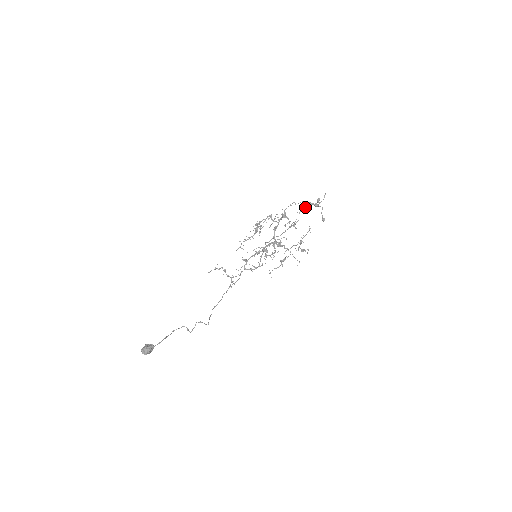
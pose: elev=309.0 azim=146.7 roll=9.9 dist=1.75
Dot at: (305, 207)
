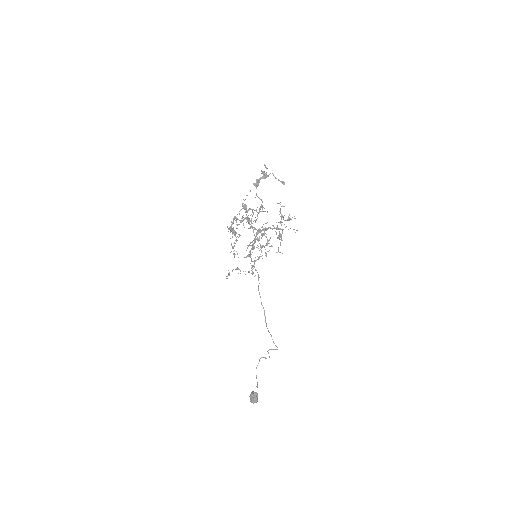
Dot at: occluded
